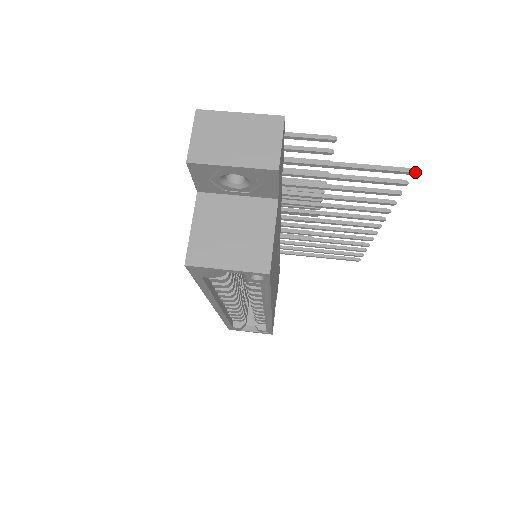
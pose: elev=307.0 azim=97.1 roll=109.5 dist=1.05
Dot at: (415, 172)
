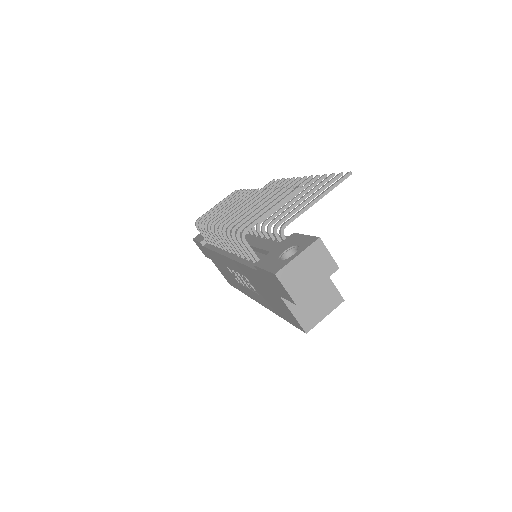
Dot at: occluded
